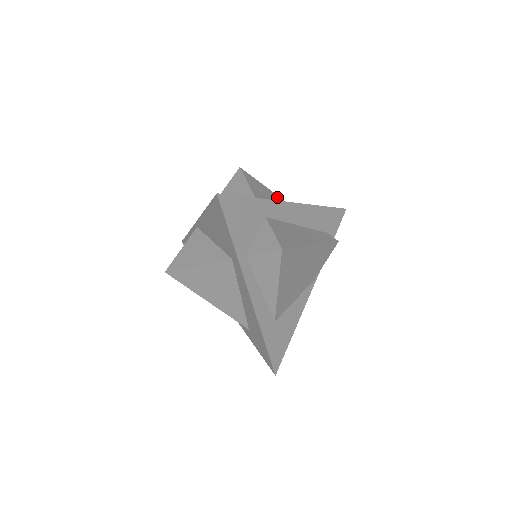
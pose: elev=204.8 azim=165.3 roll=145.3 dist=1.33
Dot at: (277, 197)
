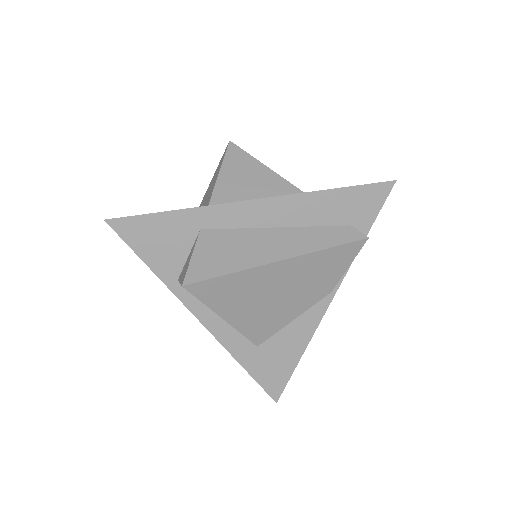
Dot at: (272, 178)
